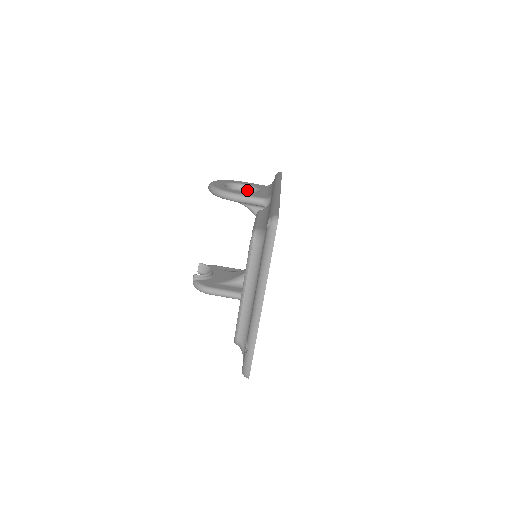
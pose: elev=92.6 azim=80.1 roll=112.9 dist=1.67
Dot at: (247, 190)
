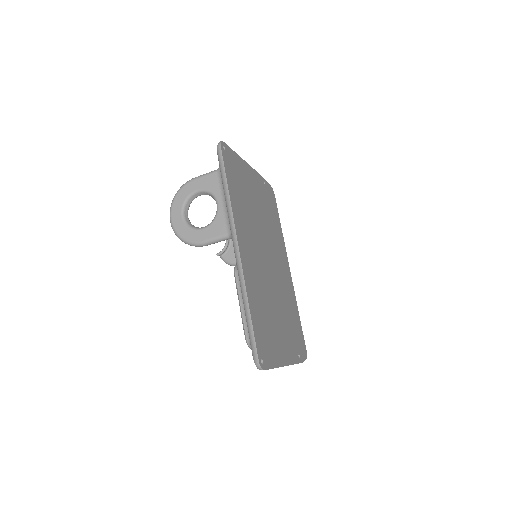
Dot at: occluded
